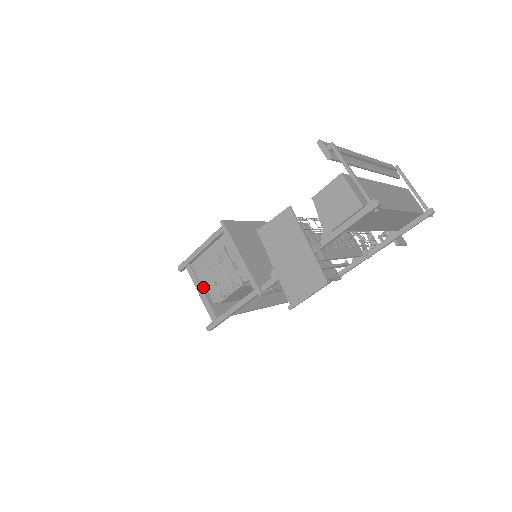
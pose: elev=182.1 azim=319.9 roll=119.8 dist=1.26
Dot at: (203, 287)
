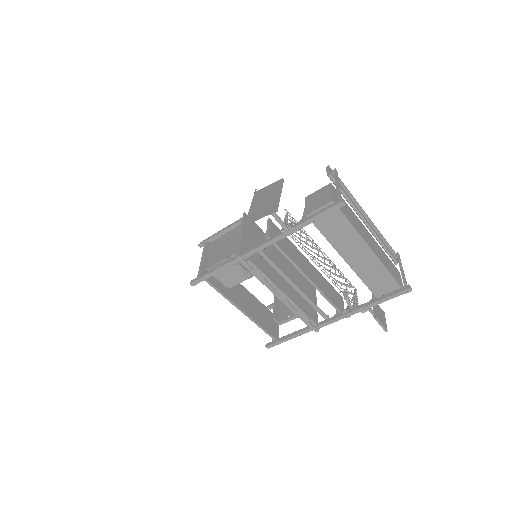
Dot at: (207, 256)
